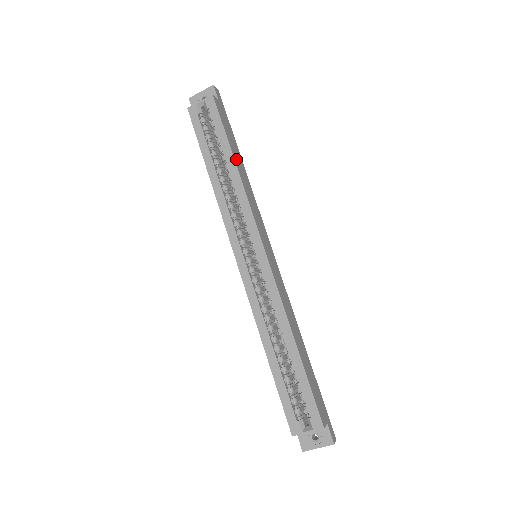
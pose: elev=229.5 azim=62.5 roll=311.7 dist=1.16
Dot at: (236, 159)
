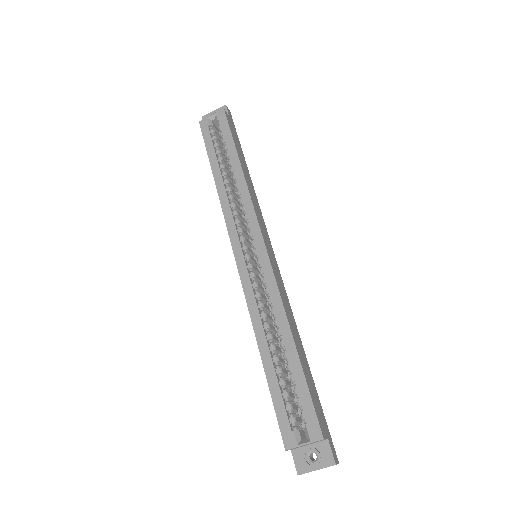
Dot at: (242, 163)
